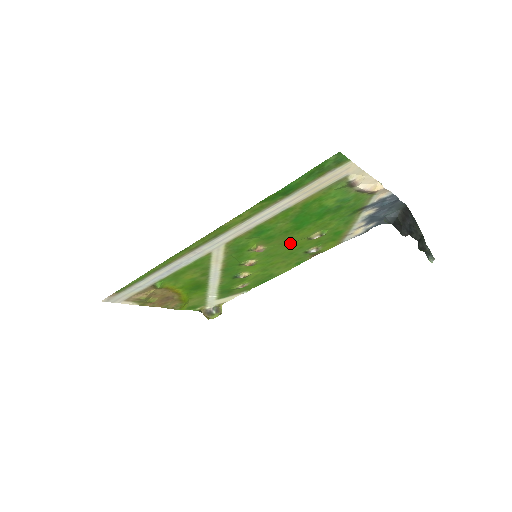
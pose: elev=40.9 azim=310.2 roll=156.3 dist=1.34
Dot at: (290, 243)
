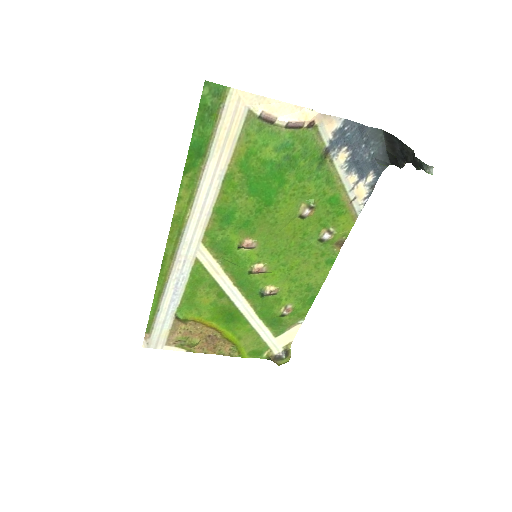
Dot at: (283, 229)
